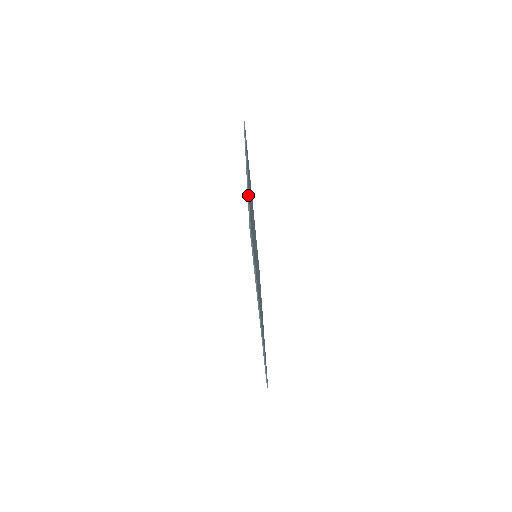
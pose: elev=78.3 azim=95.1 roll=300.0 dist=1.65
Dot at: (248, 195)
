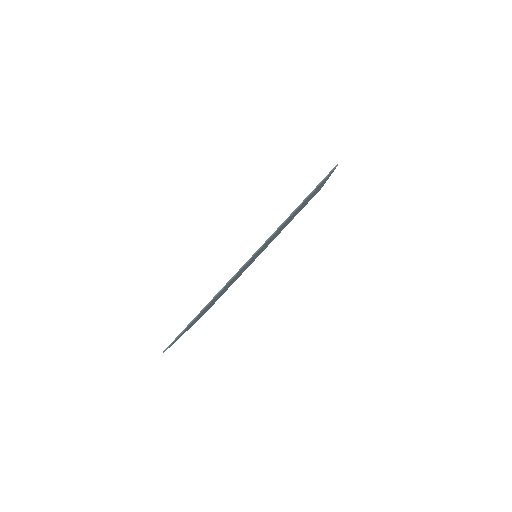
Dot at: occluded
